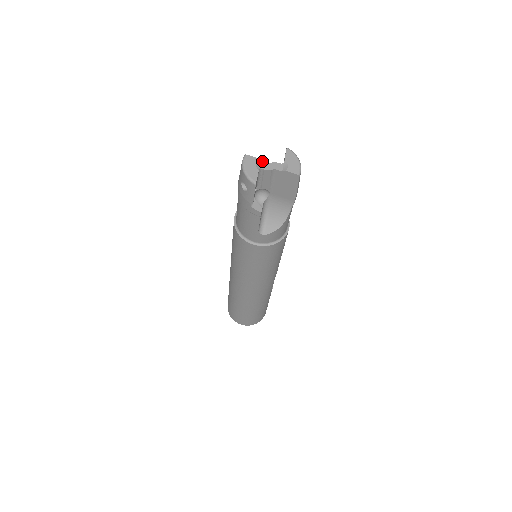
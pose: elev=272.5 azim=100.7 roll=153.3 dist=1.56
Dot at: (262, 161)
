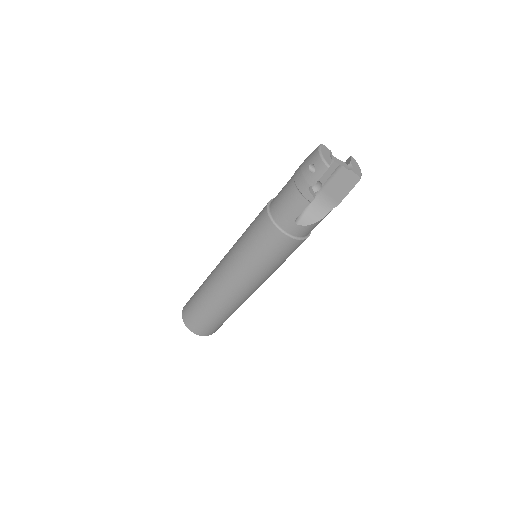
Dot at: occluded
